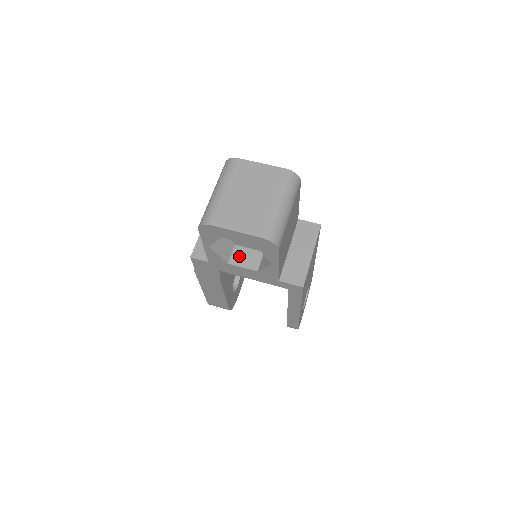
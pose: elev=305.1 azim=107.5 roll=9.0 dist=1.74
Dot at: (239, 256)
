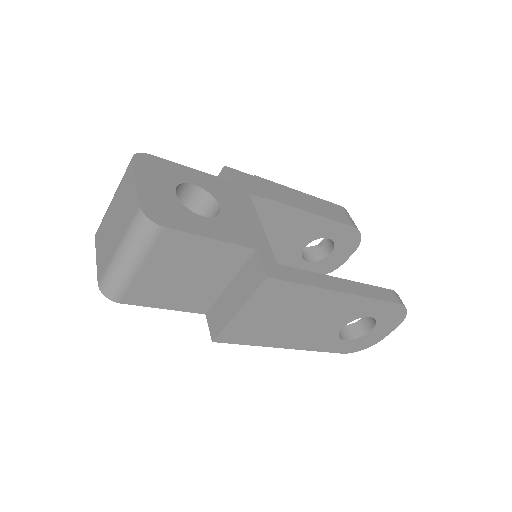
Dot at: occluded
